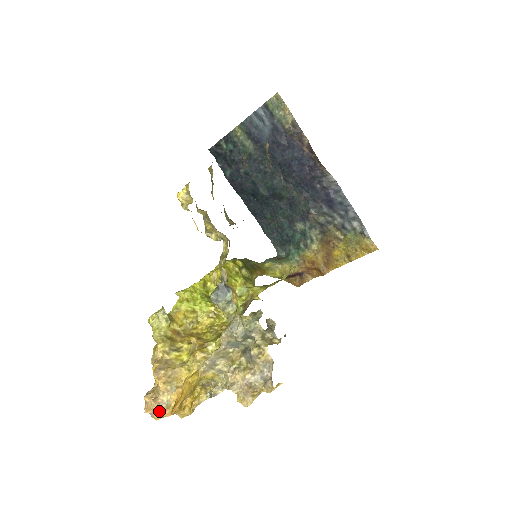
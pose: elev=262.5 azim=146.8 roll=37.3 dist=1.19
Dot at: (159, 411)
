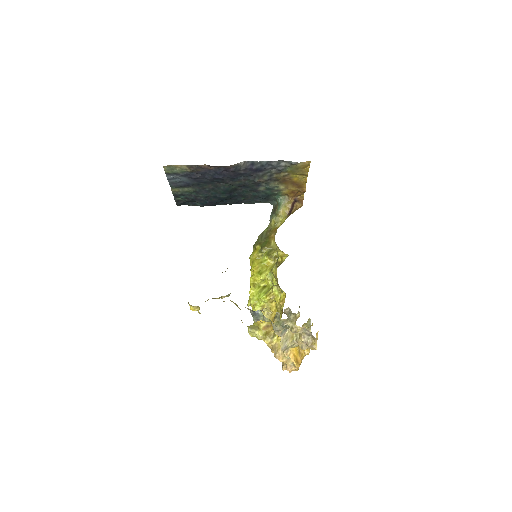
Dot at: (294, 369)
